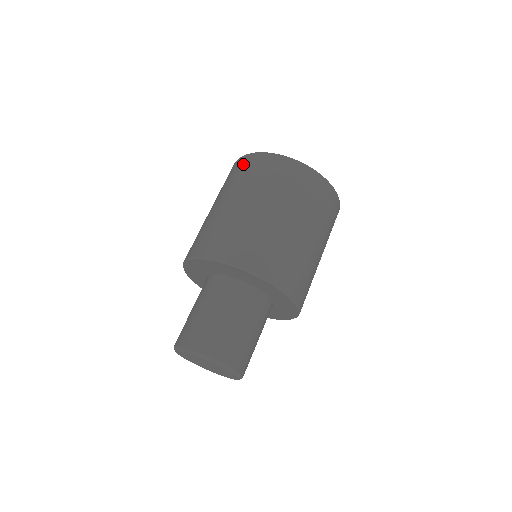
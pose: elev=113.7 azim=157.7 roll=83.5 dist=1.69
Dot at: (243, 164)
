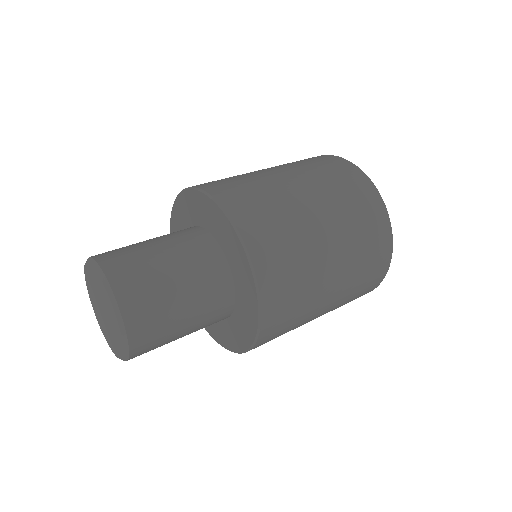
Dot at: occluded
